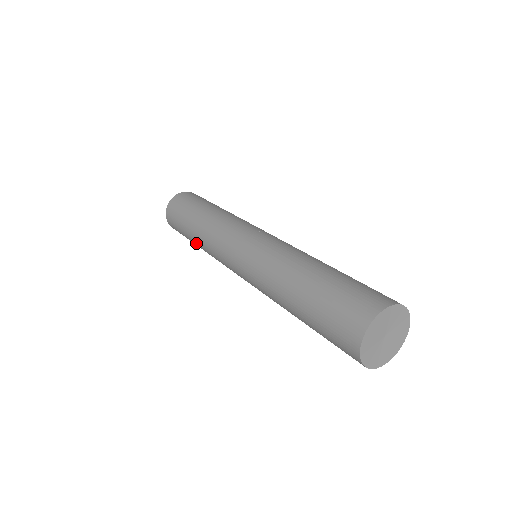
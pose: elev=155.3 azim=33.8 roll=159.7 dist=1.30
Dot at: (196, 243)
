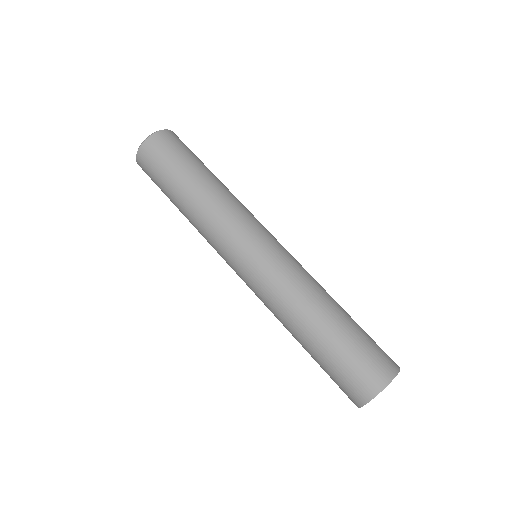
Dot at: occluded
